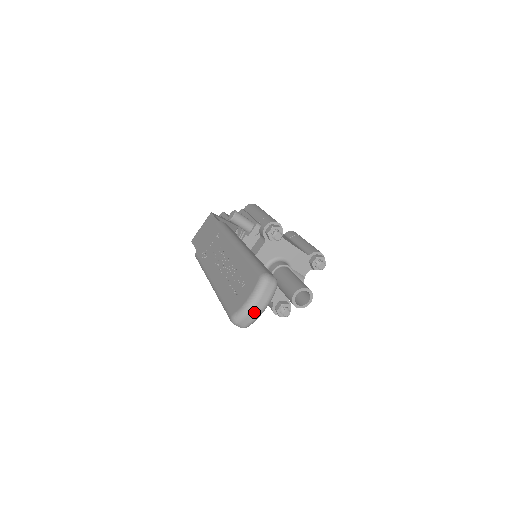
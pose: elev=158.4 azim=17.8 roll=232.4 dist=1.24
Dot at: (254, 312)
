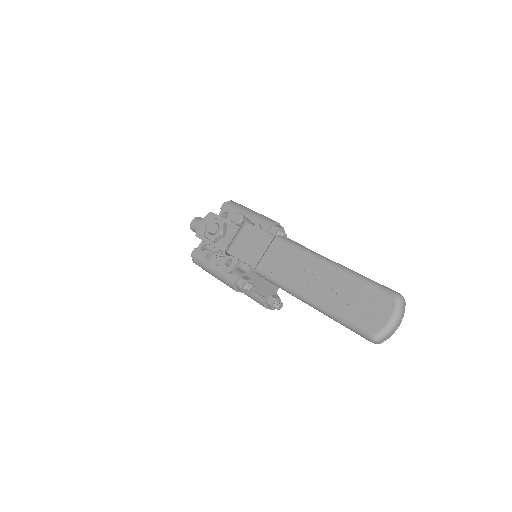
Dot at: (395, 329)
